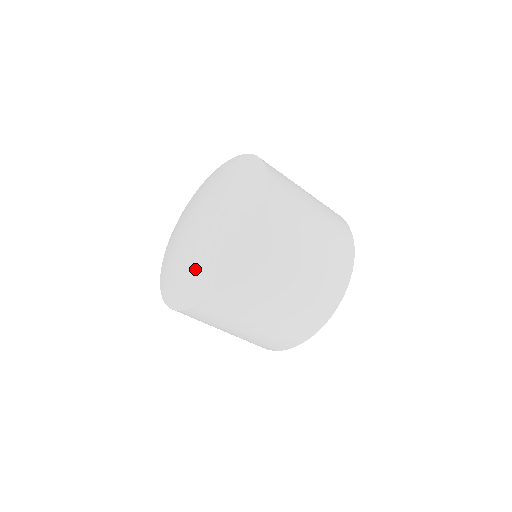
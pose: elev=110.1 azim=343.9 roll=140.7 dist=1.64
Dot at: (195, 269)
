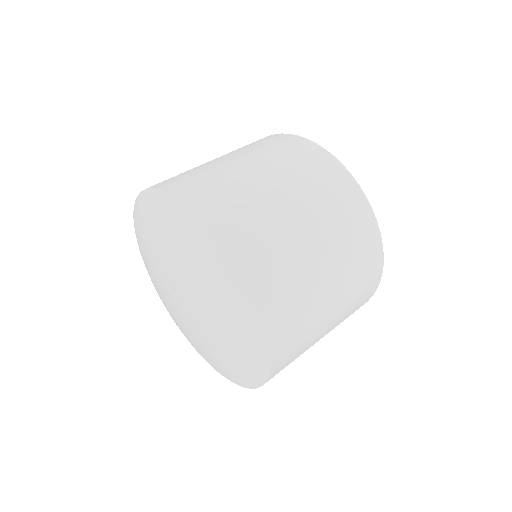
Dot at: (220, 309)
